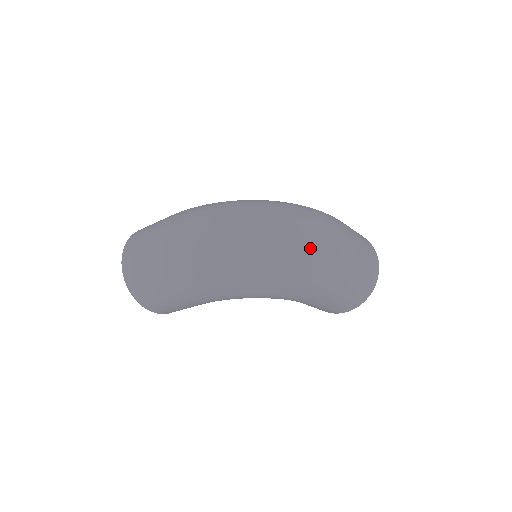
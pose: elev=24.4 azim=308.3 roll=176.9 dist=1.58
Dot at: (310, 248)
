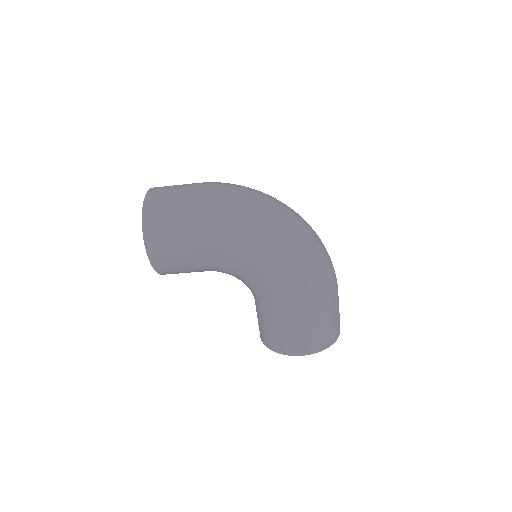
Dot at: (319, 248)
